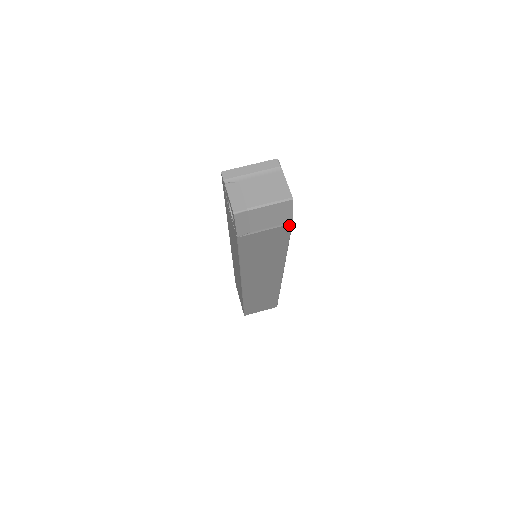
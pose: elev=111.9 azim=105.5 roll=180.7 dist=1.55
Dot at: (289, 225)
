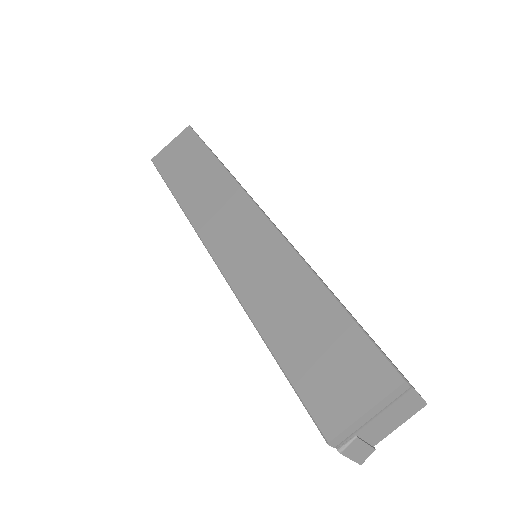
Dot at: occluded
